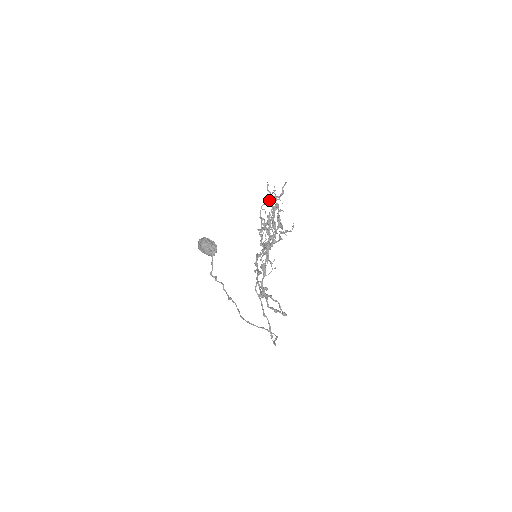
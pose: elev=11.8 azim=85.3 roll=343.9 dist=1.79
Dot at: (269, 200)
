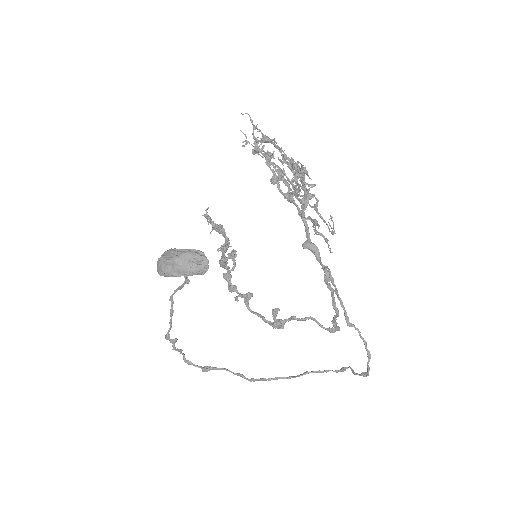
Dot at: (266, 139)
